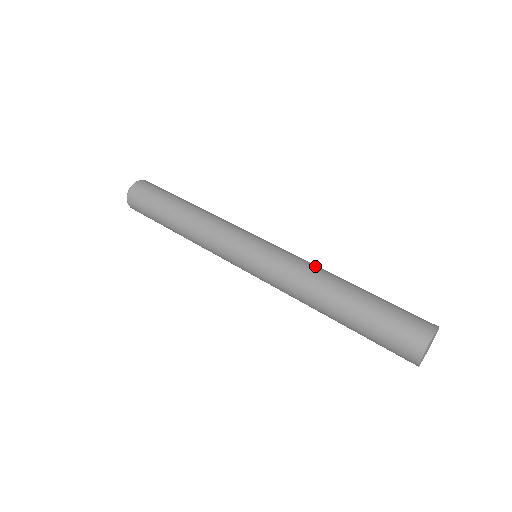
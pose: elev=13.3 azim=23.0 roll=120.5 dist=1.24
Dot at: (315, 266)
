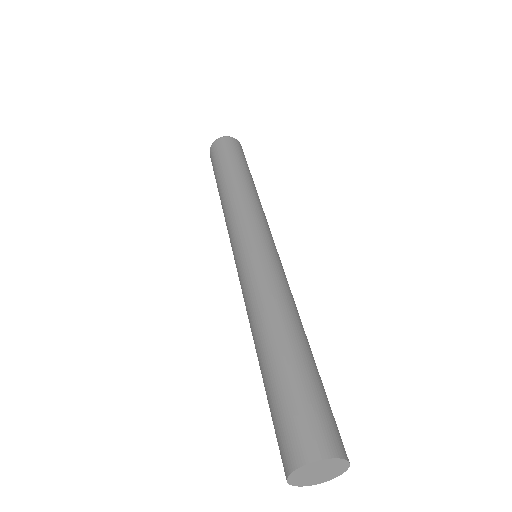
Dot at: (268, 298)
